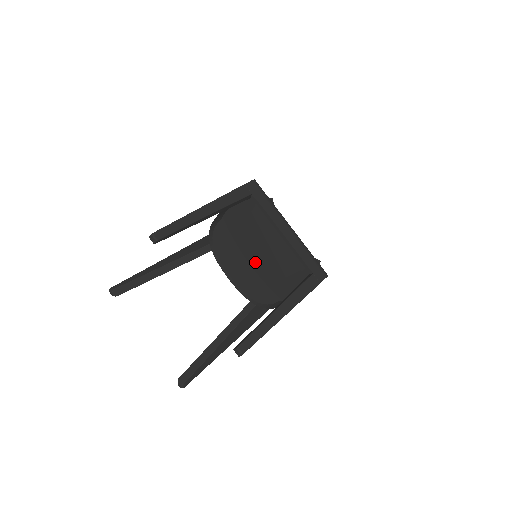
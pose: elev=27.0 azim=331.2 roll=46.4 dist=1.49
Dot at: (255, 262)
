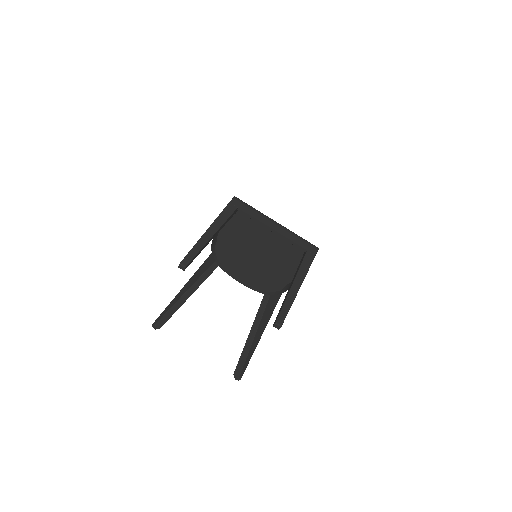
Dot at: (258, 260)
